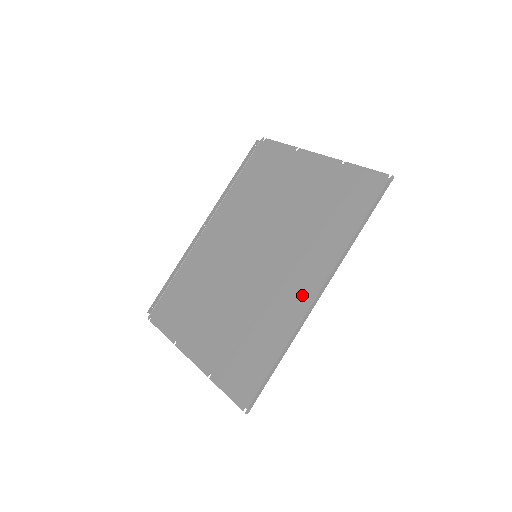
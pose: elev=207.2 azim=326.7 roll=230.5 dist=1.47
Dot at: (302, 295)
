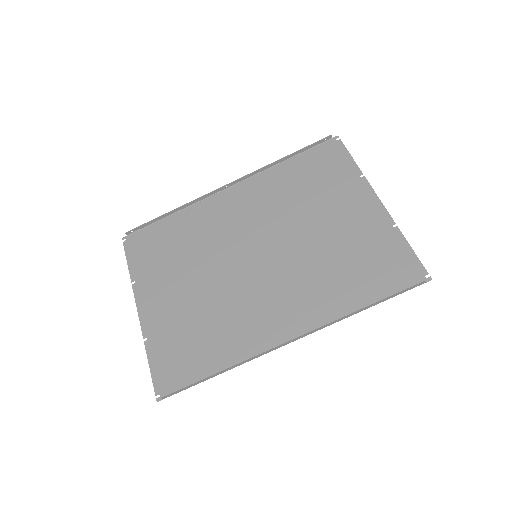
Dot at: (273, 329)
